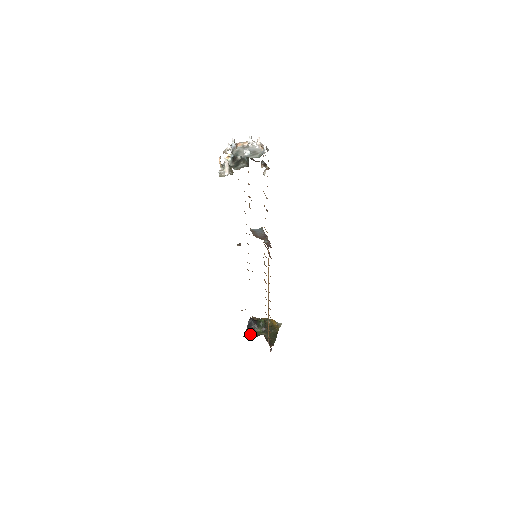
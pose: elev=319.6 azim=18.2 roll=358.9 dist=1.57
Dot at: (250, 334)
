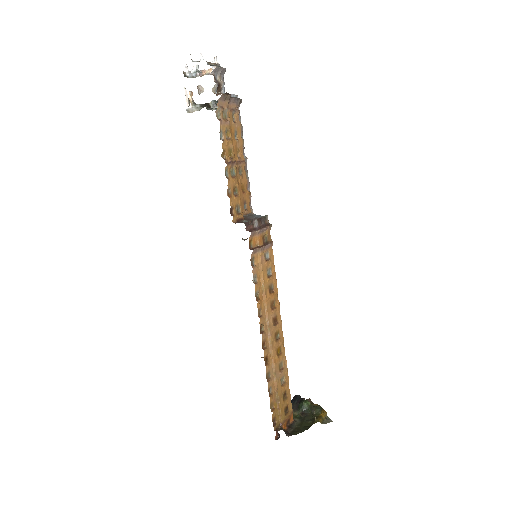
Dot at: occluded
